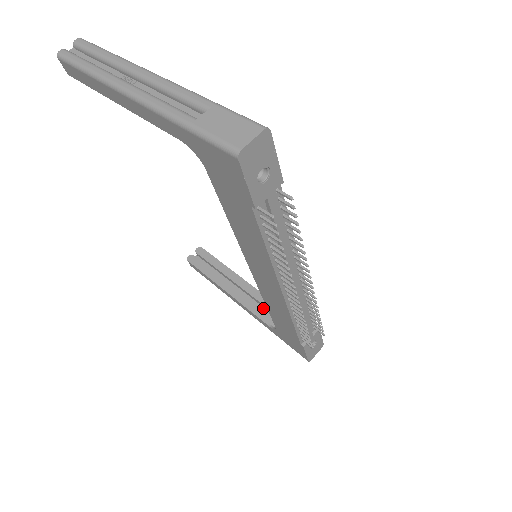
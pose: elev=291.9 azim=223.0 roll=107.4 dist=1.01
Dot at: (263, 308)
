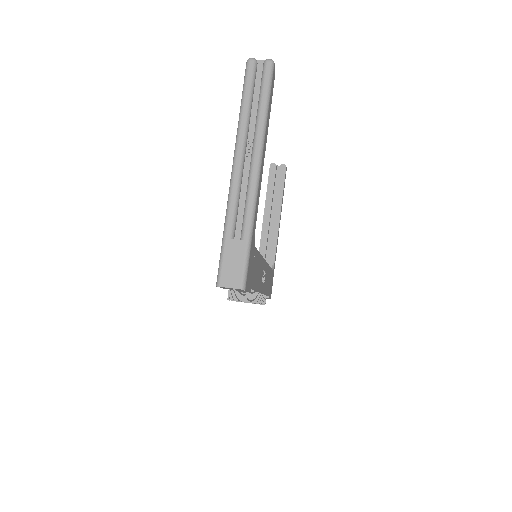
Dot at: occluded
